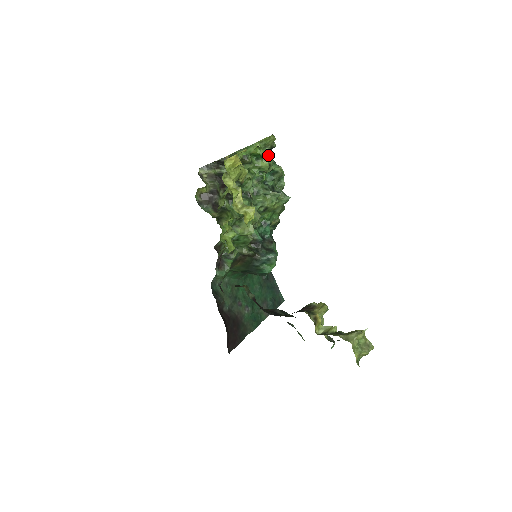
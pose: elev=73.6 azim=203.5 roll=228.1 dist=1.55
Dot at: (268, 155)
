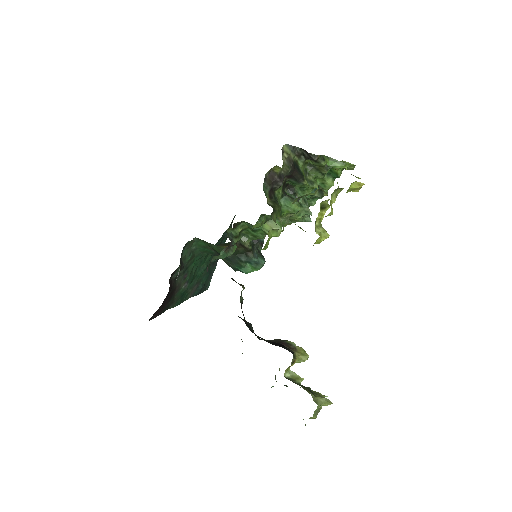
Dot at: occluded
